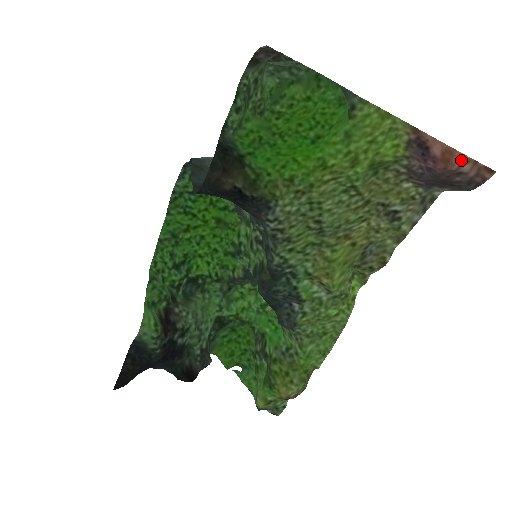
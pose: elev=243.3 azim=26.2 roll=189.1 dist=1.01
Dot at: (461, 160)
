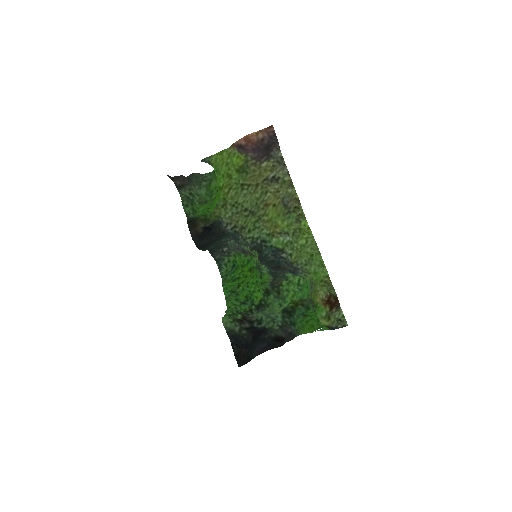
Dot at: (254, 136)
